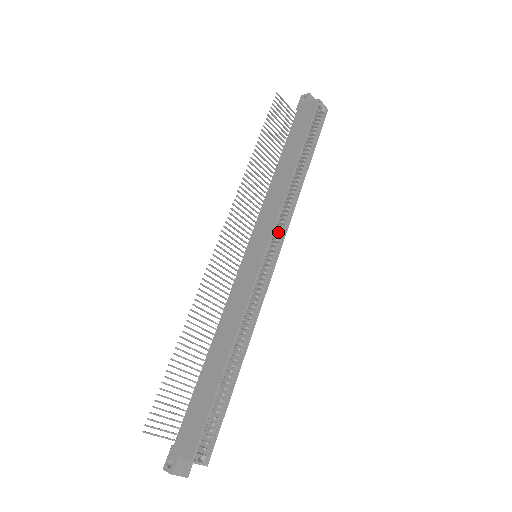
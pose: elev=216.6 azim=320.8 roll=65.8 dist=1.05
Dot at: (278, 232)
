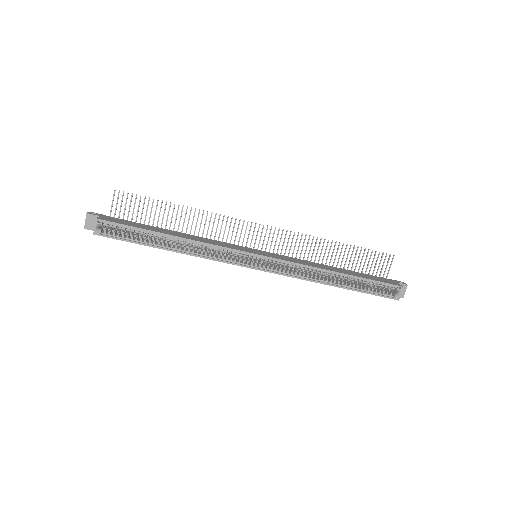
Dot at: (279, 268)
